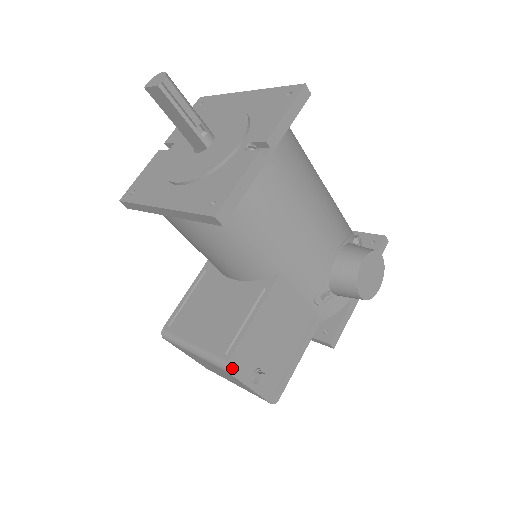
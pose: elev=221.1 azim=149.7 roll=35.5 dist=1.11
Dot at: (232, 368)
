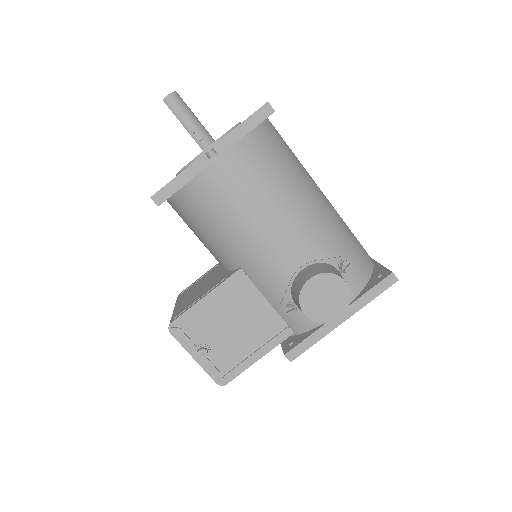
Dot at: (174, 331)
